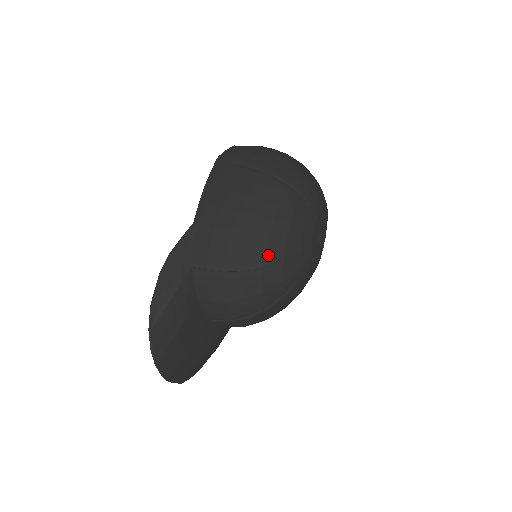
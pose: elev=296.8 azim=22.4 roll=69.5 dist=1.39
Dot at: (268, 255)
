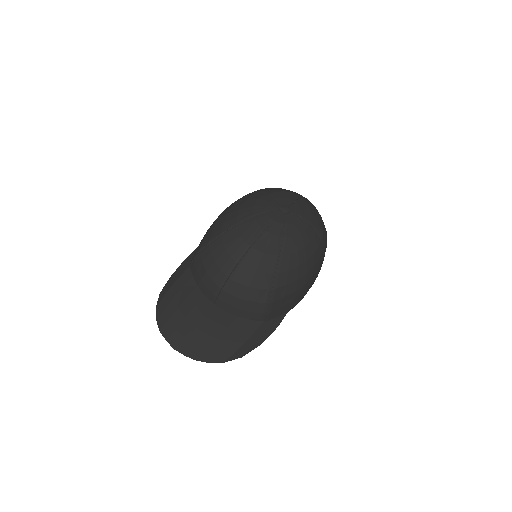
Dot at: (225, 225)
